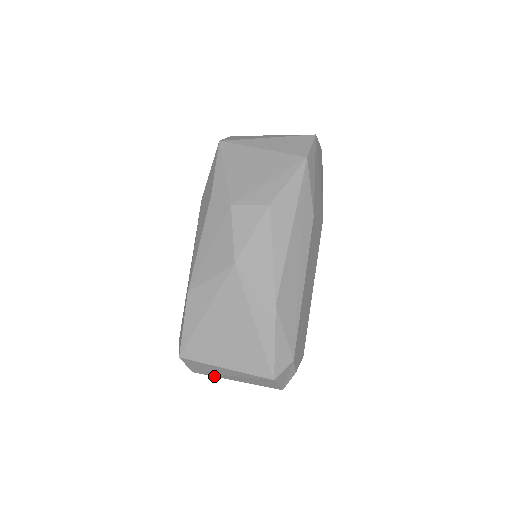
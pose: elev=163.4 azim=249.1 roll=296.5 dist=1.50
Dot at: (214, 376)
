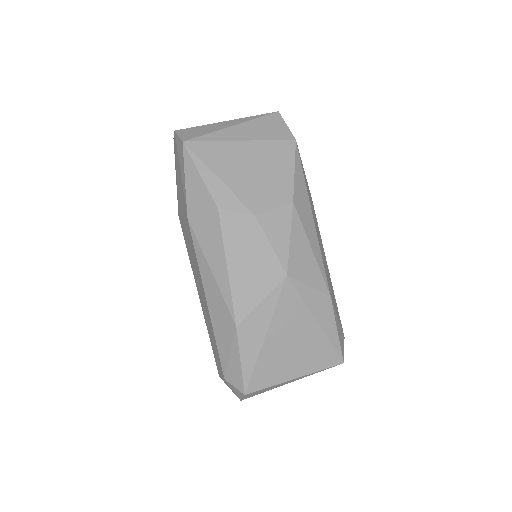
Dot at: occluded
